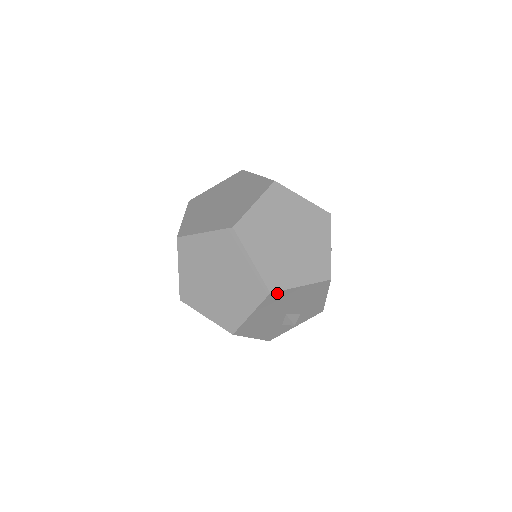
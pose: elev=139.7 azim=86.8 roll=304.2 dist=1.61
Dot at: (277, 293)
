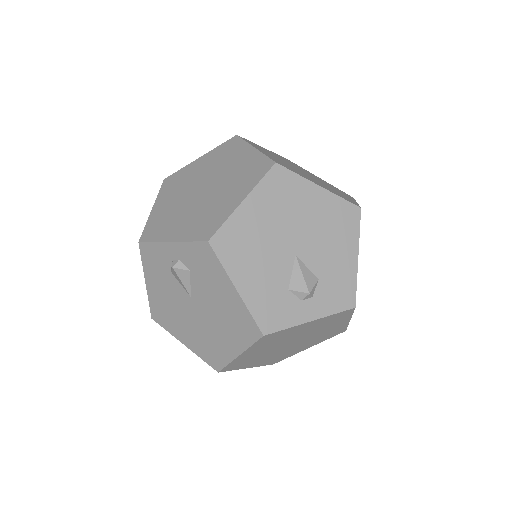
Dot at: (285, 173)
